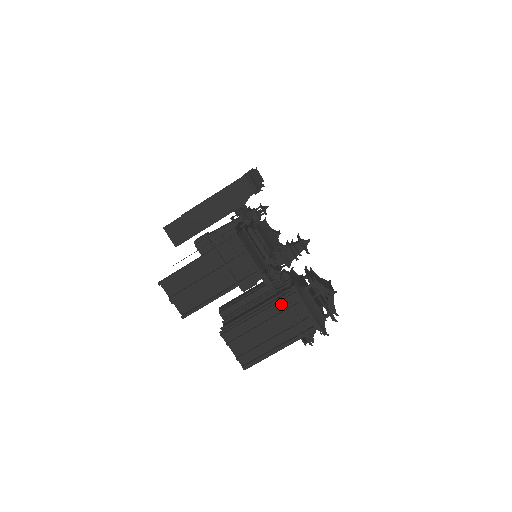
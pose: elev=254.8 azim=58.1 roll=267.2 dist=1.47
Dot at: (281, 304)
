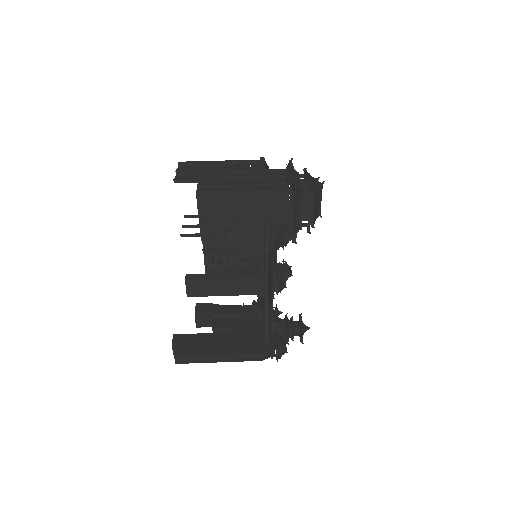
Dot at: (269, 172)
